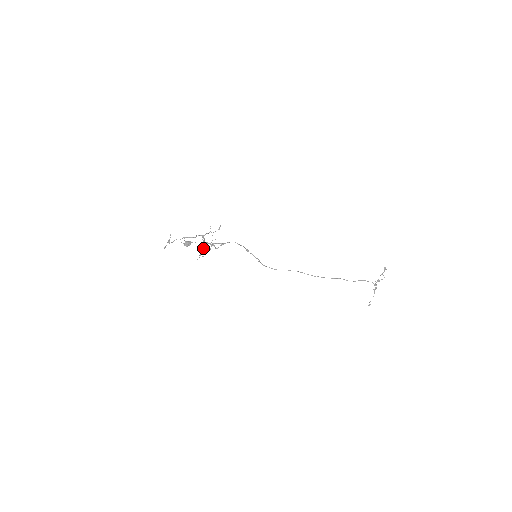
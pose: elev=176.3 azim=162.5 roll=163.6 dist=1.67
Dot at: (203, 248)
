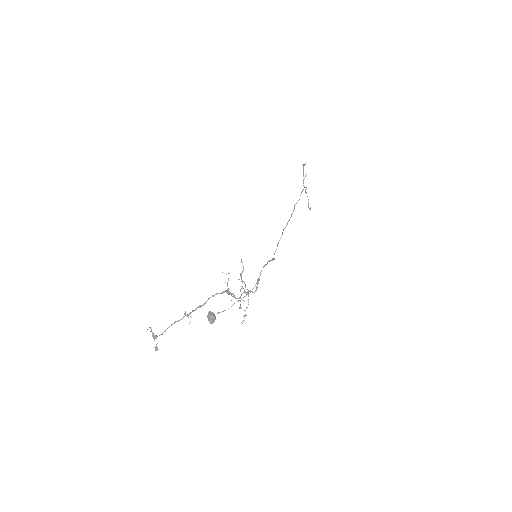
Dot at: (240, 305)
